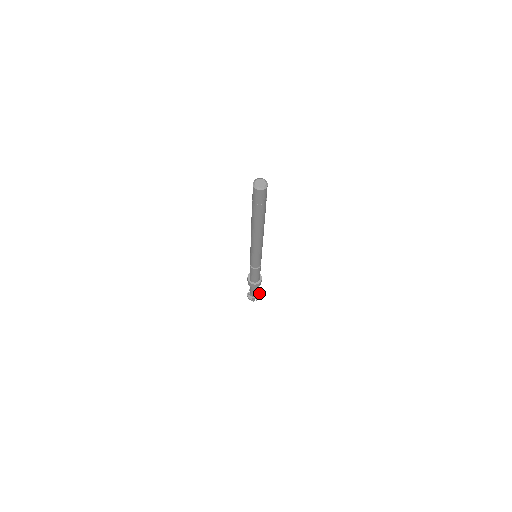
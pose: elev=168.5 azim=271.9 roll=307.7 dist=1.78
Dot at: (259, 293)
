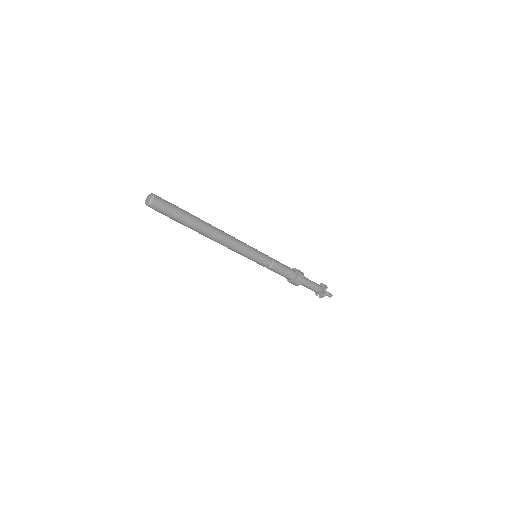
Dot at: (323, 292)
